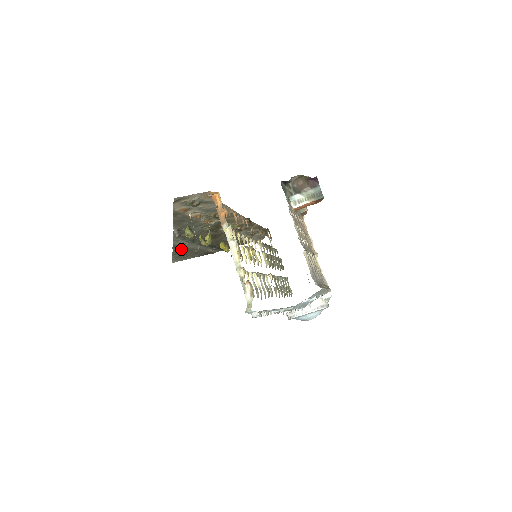
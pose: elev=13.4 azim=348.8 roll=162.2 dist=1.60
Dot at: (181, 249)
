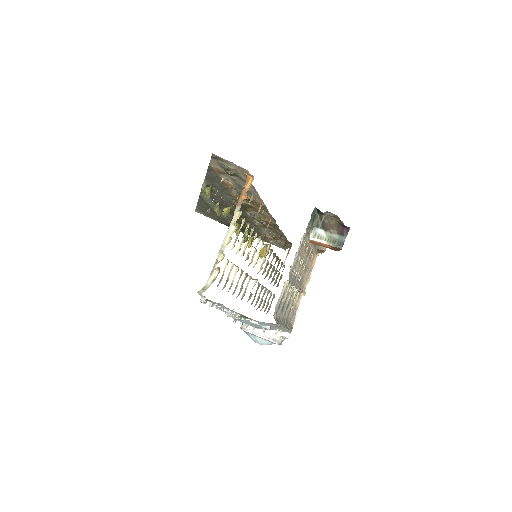
Dot at: (206, 205)
